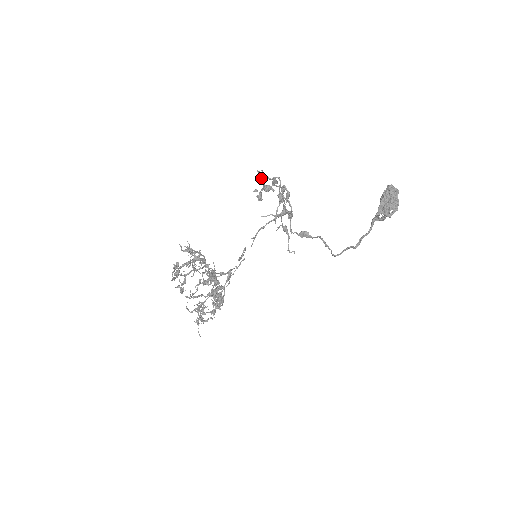
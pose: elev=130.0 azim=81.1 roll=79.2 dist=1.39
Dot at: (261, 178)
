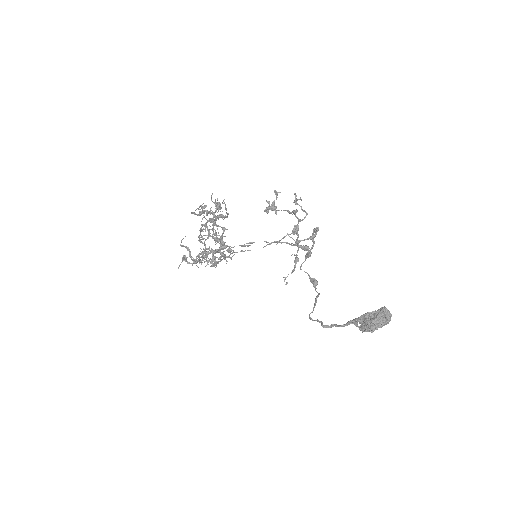
Dot at: (295, 201)
